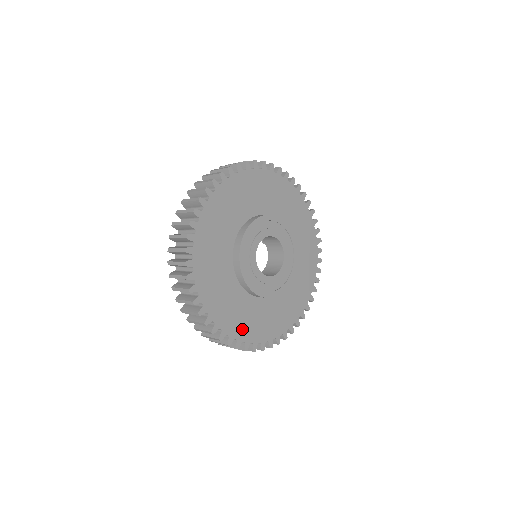
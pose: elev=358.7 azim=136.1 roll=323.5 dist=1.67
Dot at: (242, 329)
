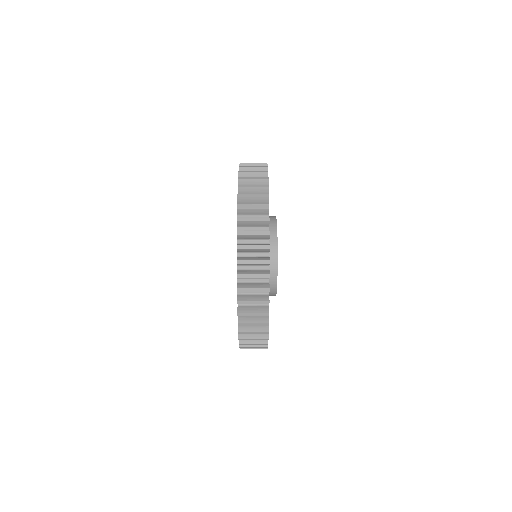
Dot at: occluded
